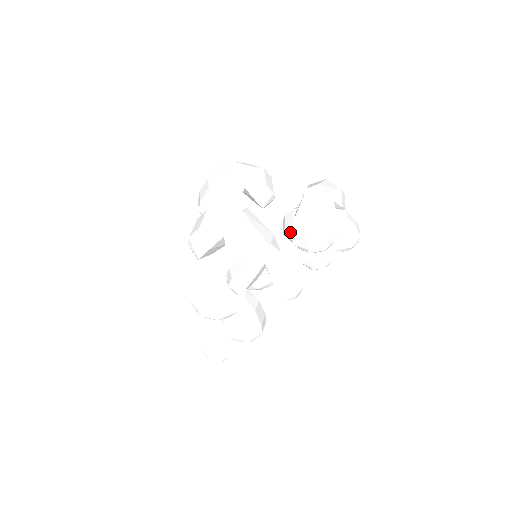
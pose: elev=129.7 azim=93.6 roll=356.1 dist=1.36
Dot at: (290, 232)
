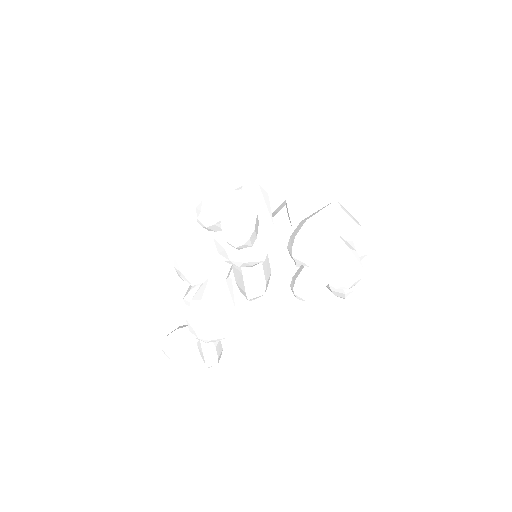
Dot at: occluded
